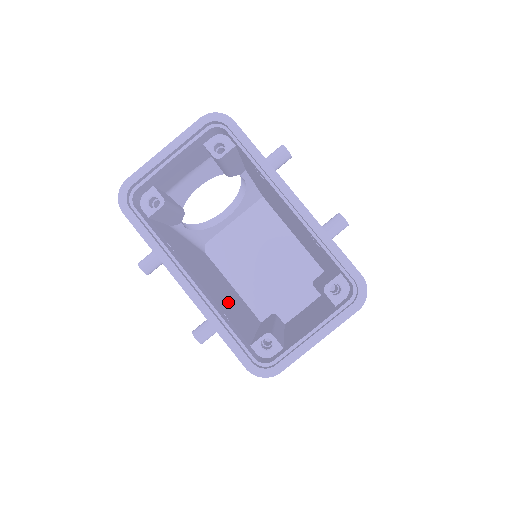
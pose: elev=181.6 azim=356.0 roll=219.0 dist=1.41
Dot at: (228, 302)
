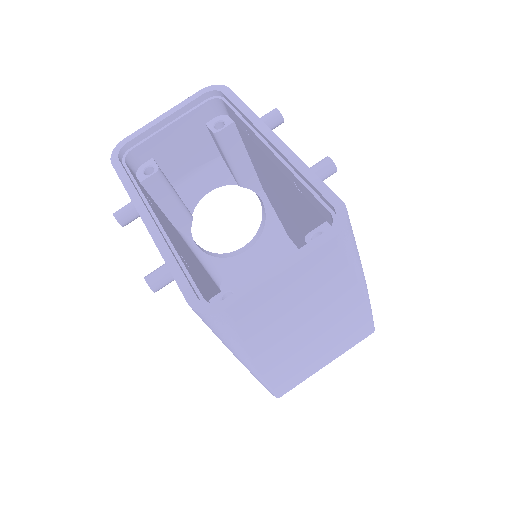
Dot at: (212, 293)
